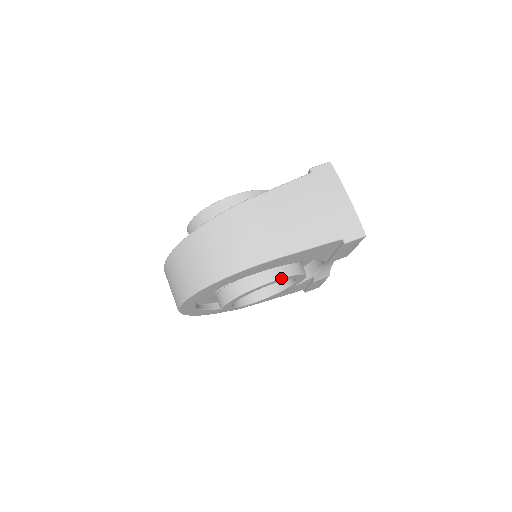
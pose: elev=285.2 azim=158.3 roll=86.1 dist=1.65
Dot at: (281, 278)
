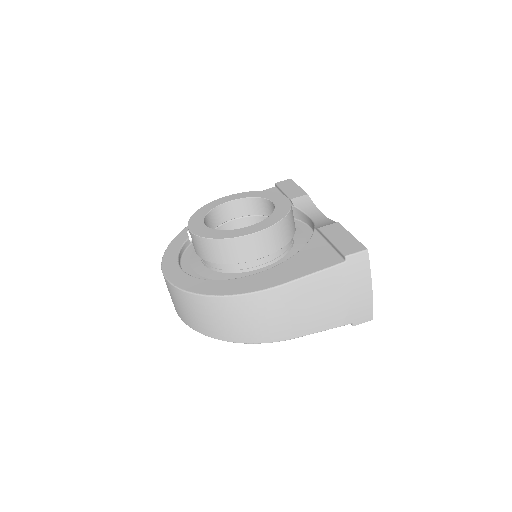
Dot at: occluded
